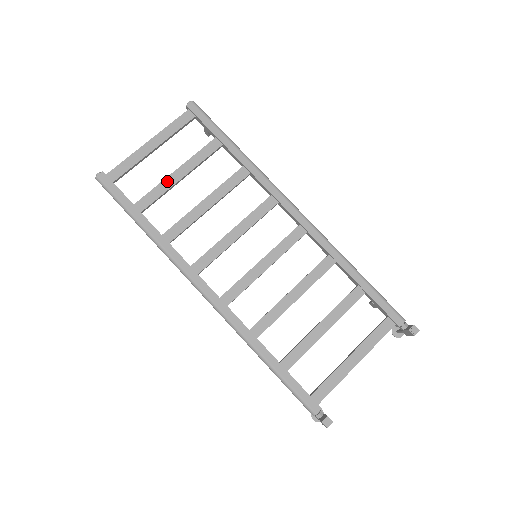
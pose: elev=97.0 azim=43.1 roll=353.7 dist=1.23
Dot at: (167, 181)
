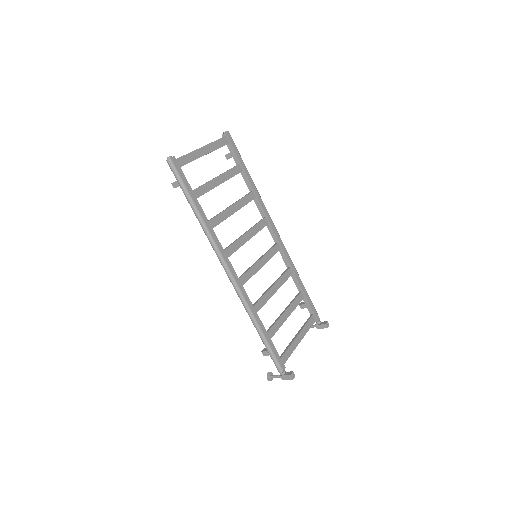
Dot at: (212, 182)
